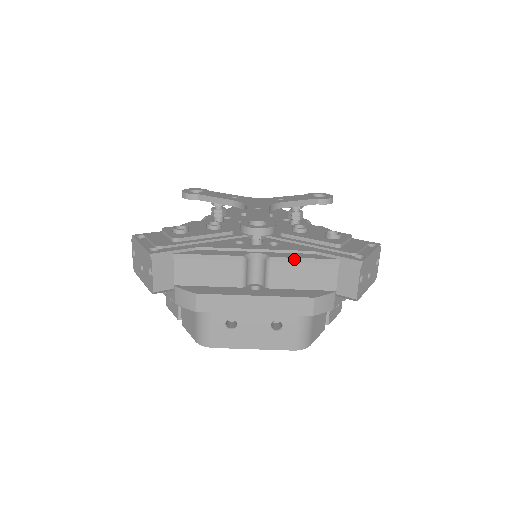
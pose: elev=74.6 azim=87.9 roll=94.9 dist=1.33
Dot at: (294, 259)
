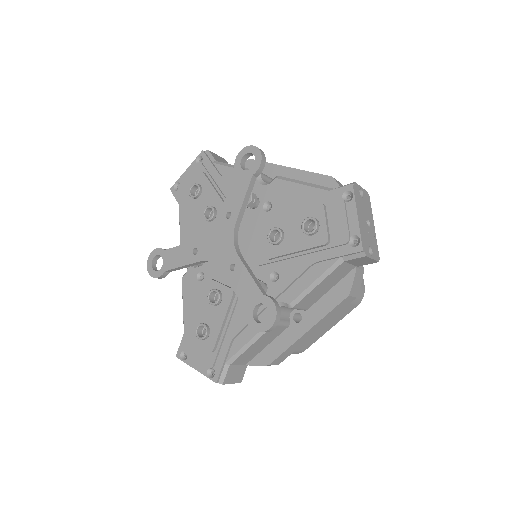
Dot at: (307, 290)
